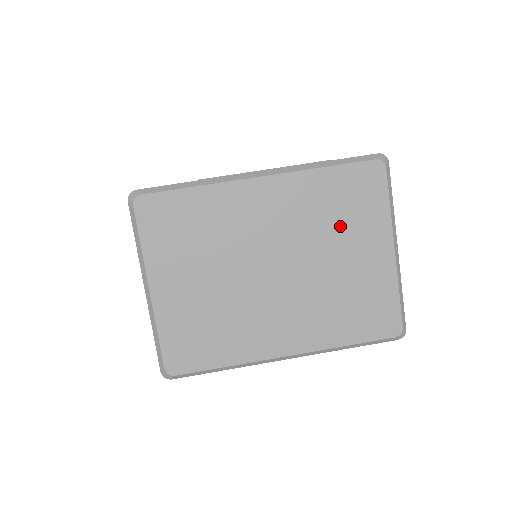
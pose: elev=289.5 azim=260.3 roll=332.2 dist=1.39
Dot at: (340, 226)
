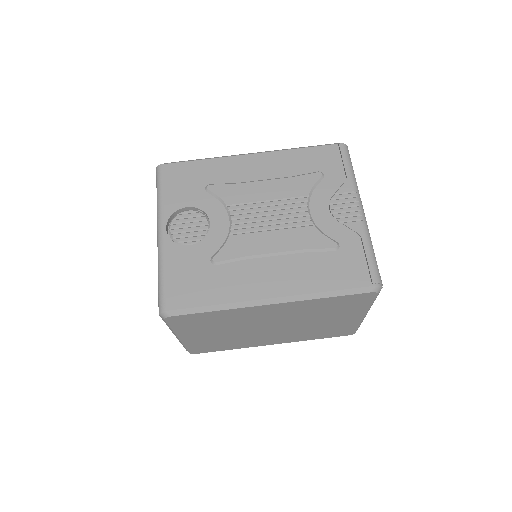
Dot at: (328, 313)
